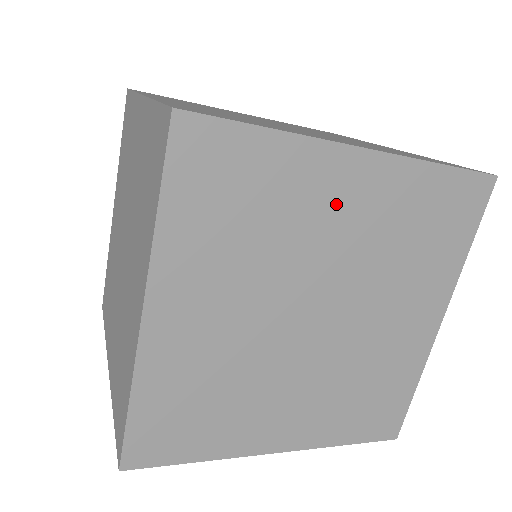
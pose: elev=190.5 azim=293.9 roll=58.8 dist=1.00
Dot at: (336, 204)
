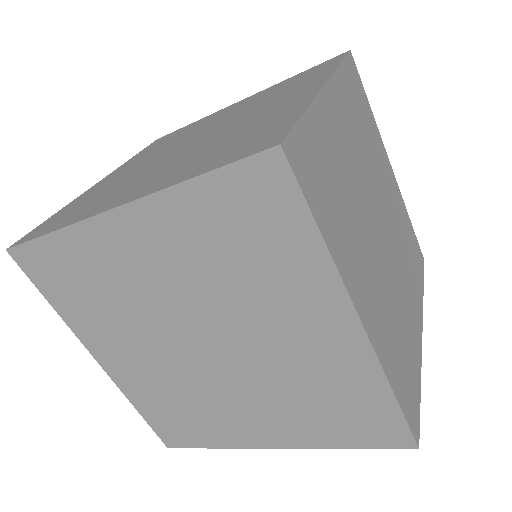
Dot at: (386, 174)
